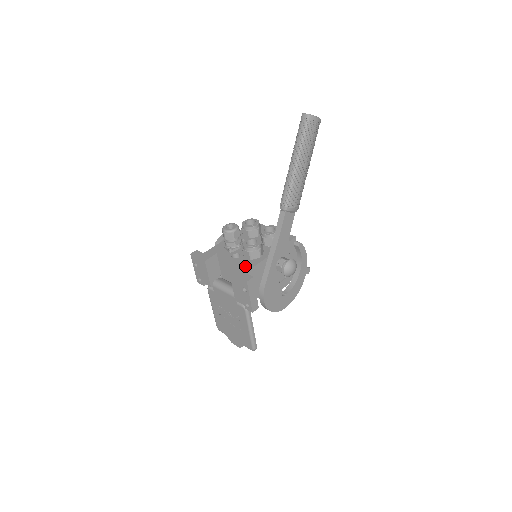
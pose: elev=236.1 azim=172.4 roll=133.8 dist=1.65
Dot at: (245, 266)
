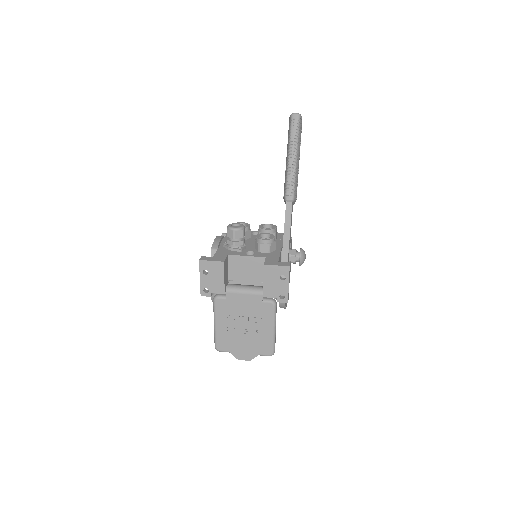
Dot at: (271, 257)
